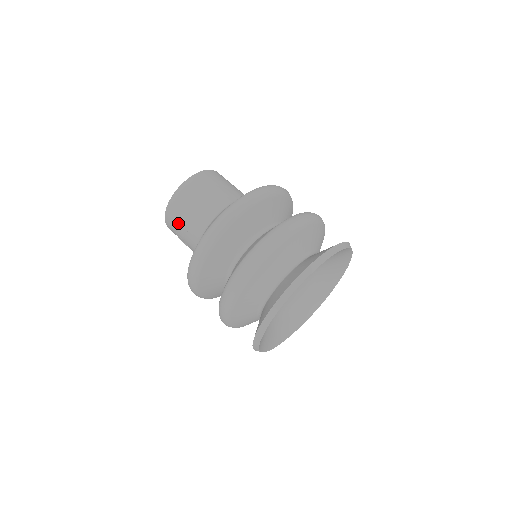
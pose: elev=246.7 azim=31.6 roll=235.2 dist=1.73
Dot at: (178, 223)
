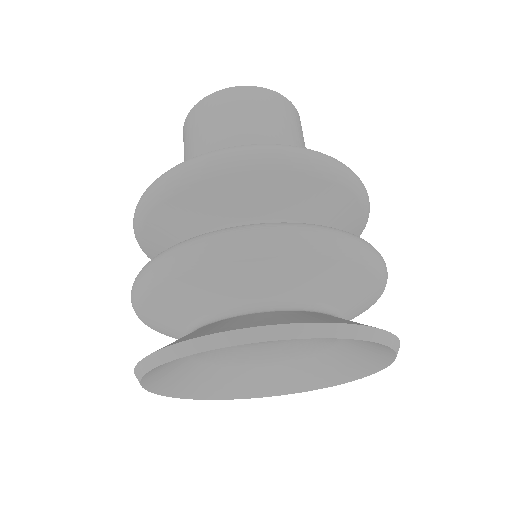
Dot at: occluded
